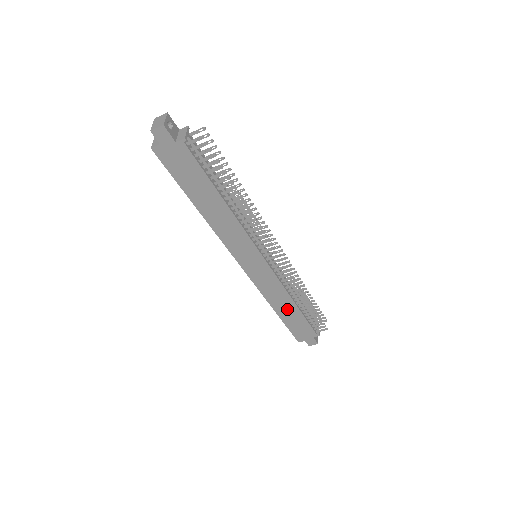
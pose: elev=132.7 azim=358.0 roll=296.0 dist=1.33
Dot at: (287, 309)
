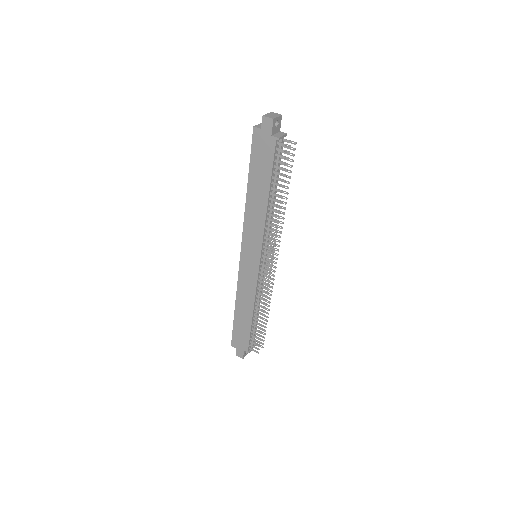
Dot at: (244, 312)
